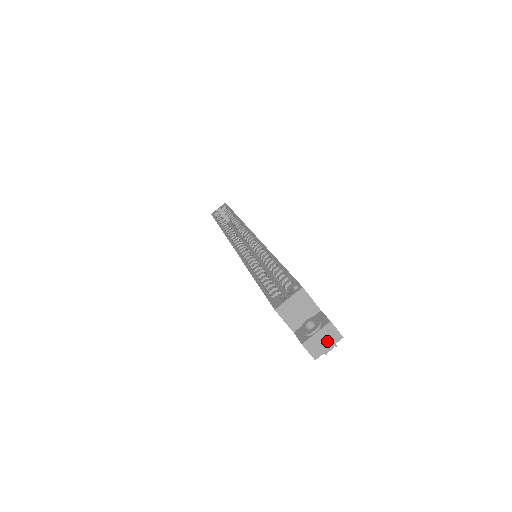
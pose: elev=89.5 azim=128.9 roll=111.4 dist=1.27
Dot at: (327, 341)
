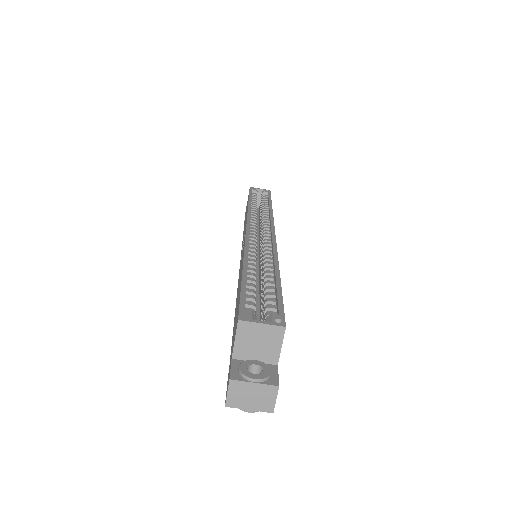
Dot at: (255, 401)
